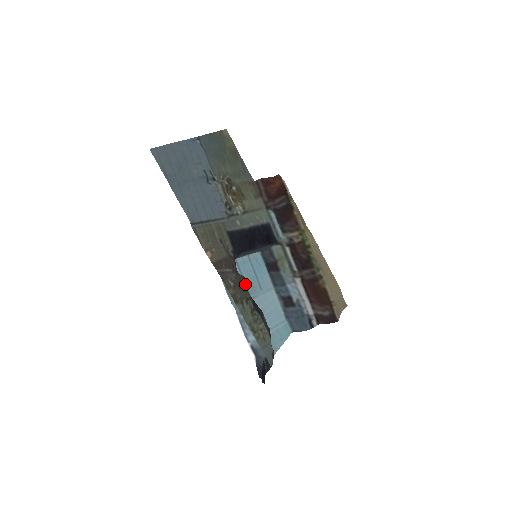
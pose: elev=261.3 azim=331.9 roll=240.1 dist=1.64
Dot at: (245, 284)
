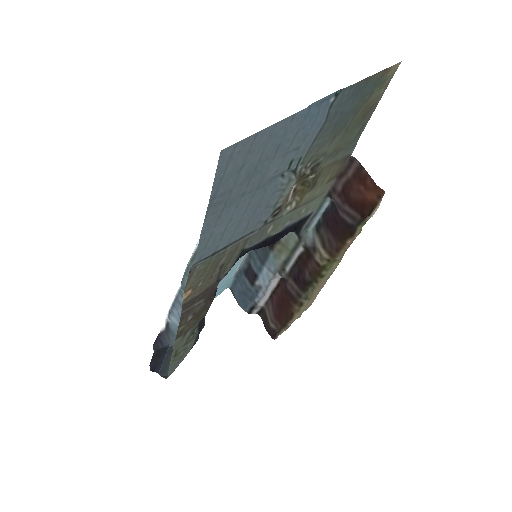
Dot at: occluded
